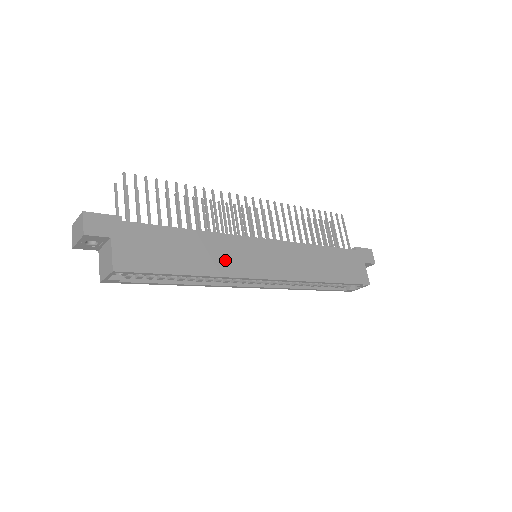
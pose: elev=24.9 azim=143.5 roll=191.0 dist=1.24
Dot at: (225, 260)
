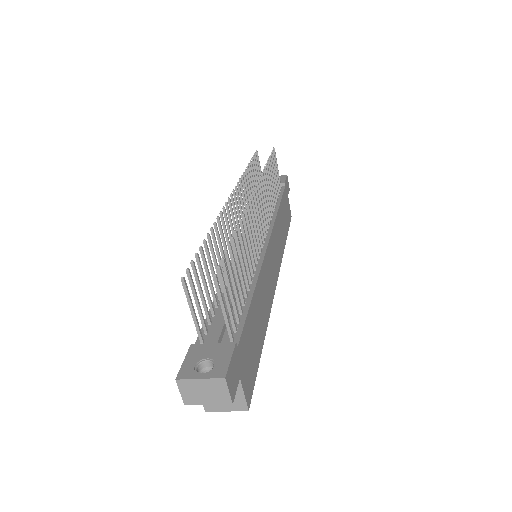
Dot at: (267, 297)
